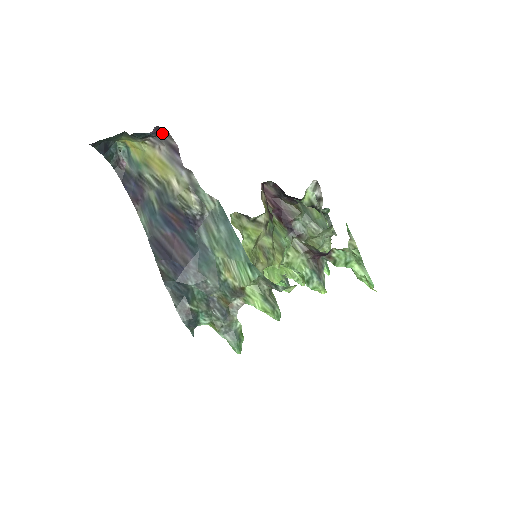
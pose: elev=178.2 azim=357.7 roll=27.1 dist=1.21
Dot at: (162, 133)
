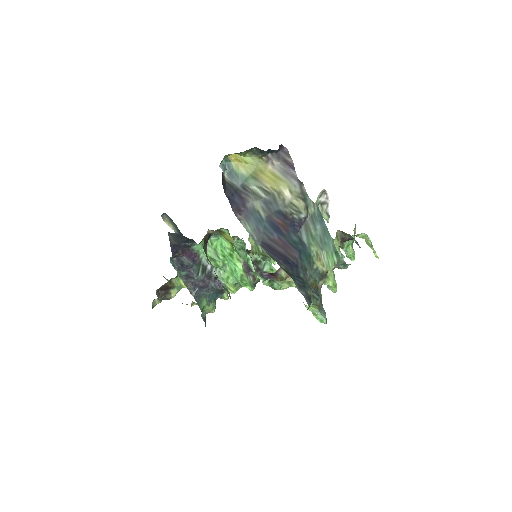
Dot at: (280, 151)
